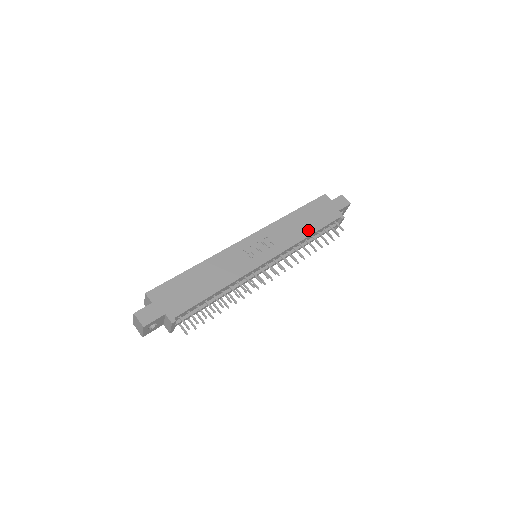
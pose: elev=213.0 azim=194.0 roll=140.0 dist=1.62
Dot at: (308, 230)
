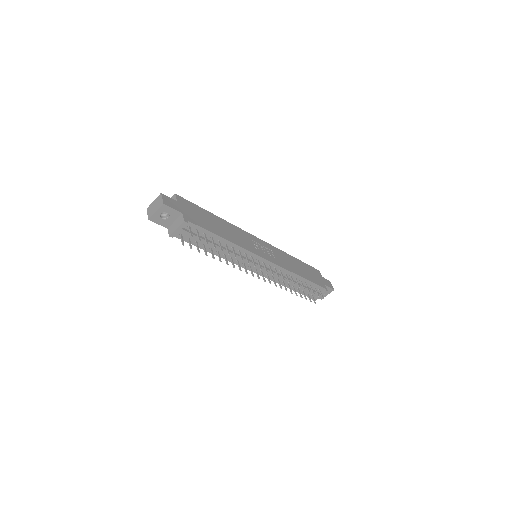
Dot at: (301, 273)
